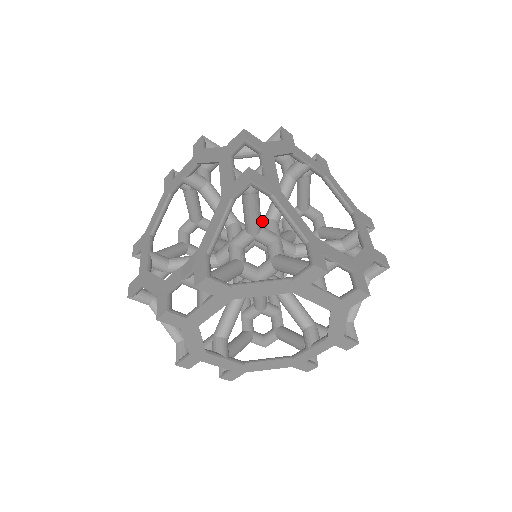
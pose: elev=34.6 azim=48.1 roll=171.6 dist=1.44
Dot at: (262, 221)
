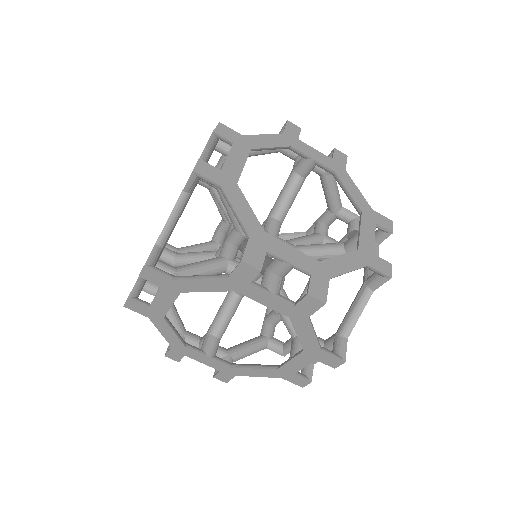
Dot at: (265, 220)
